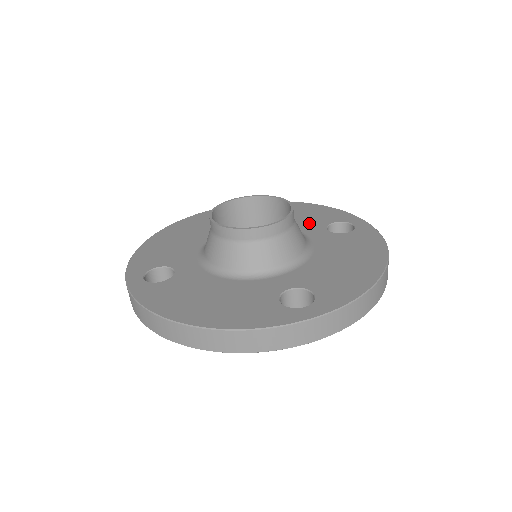
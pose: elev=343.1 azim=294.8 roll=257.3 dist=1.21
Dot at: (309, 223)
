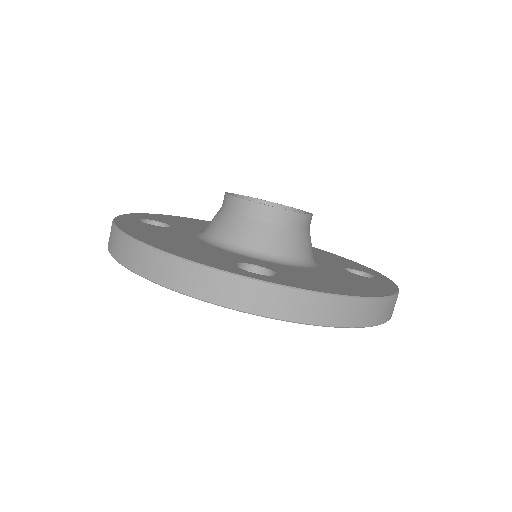
Dot at: (331, 261)
